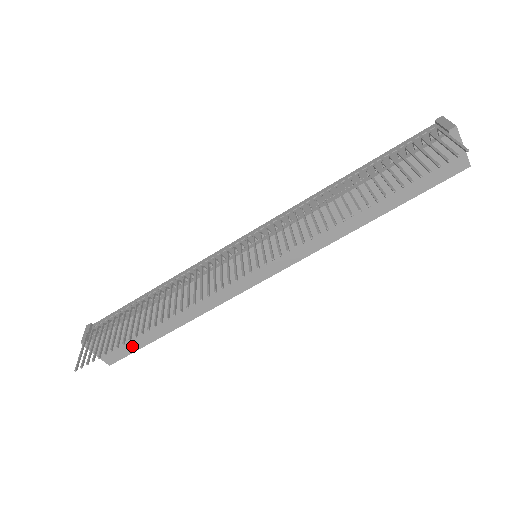
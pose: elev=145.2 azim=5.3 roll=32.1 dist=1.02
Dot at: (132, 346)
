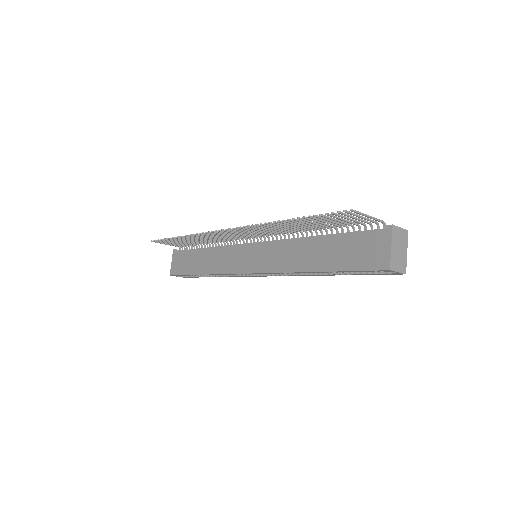
Dot at: (183, 270)
